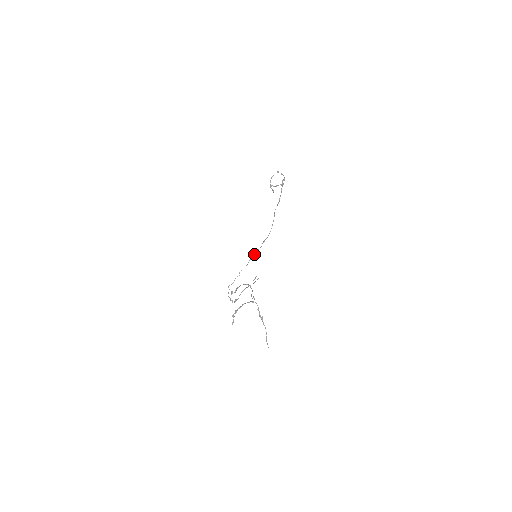
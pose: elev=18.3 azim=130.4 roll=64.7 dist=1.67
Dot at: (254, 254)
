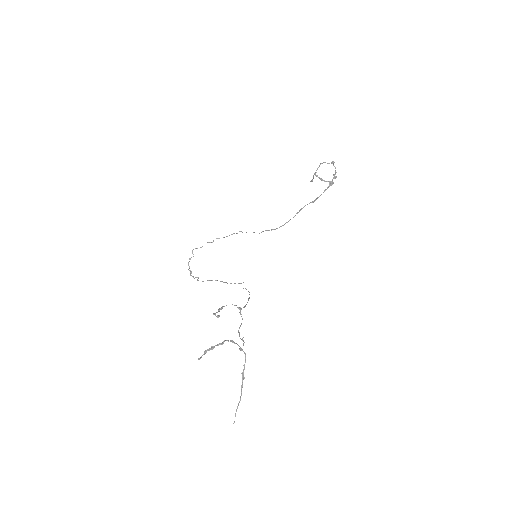
Dot at: occluded
